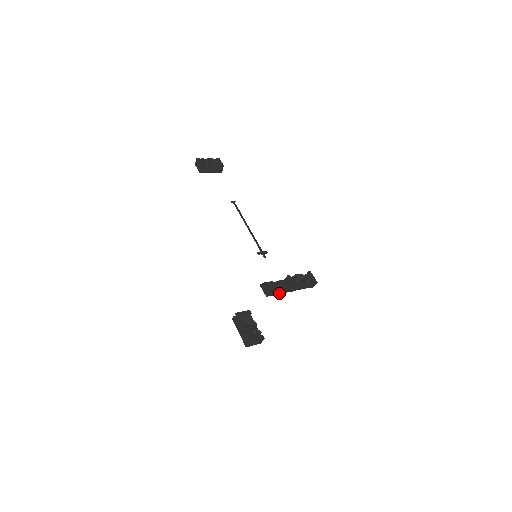
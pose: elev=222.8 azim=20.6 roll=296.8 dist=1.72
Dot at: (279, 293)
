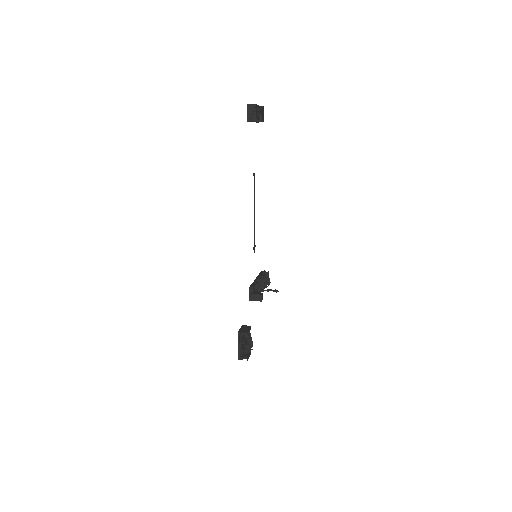
Dot at: occluded
